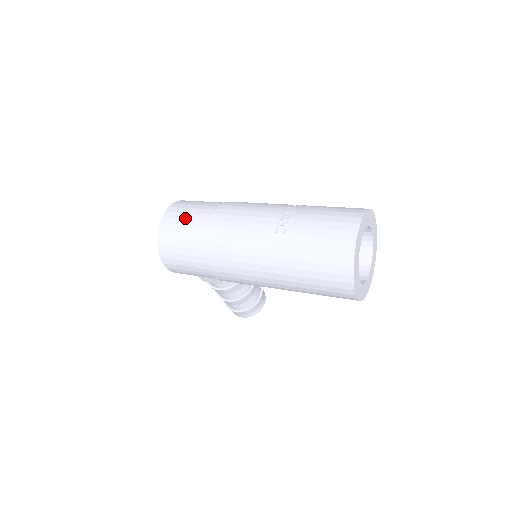
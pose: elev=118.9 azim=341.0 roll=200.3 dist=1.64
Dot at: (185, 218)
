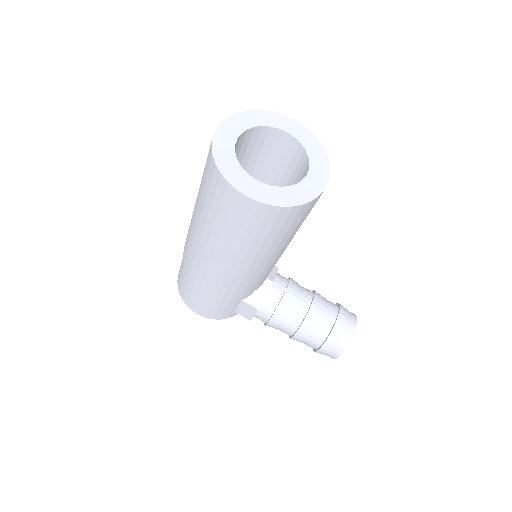
Dot at: occluded
